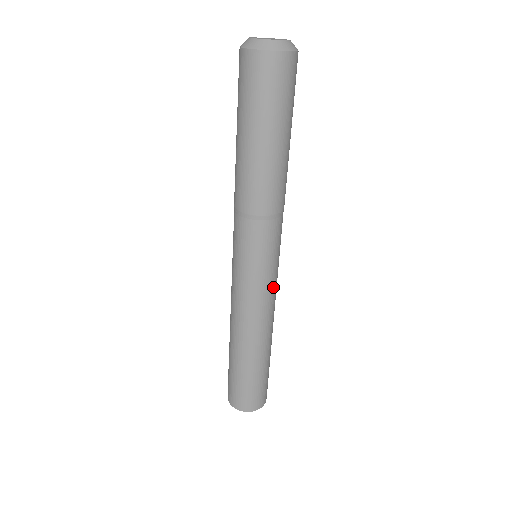
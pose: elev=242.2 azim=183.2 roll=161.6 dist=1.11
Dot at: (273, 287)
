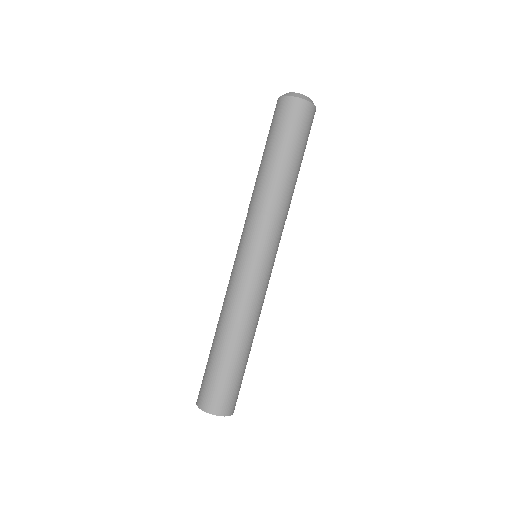
Dot at: (268, 283)
